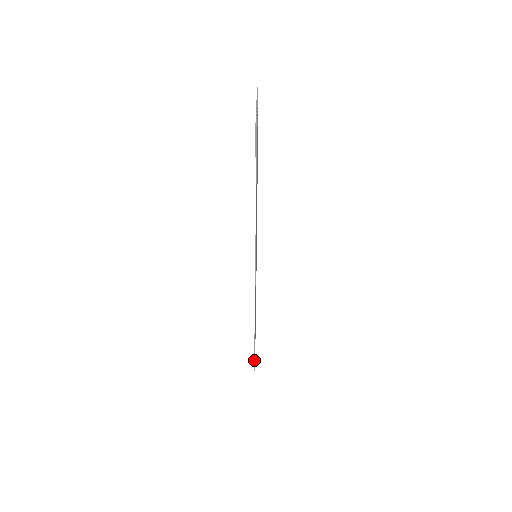
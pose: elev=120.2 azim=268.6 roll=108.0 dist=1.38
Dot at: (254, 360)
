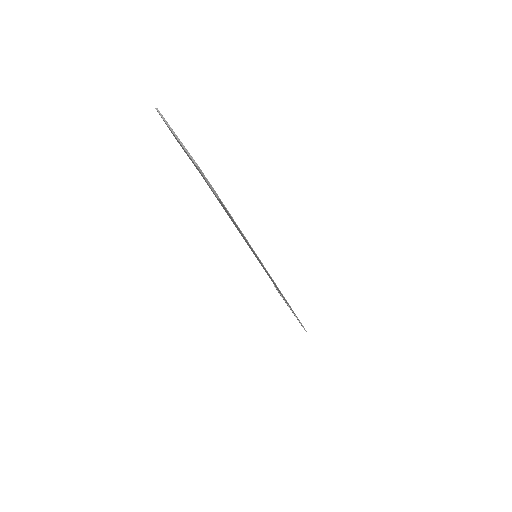
Dot at: (303, 327)
